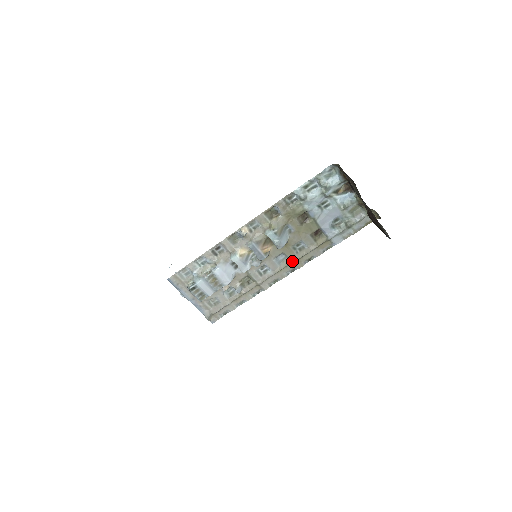
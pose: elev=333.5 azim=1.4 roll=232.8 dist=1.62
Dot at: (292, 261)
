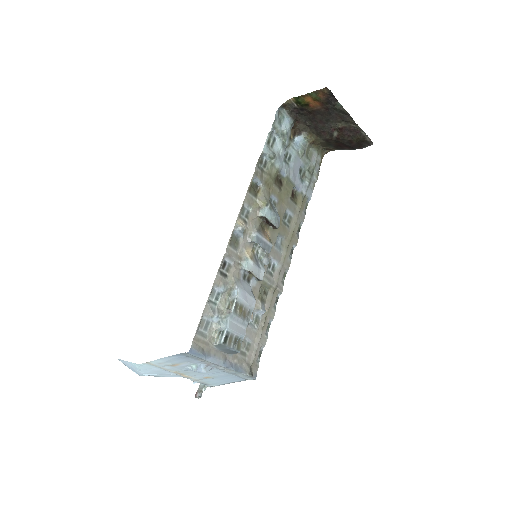
Dot at: (289, 239)
